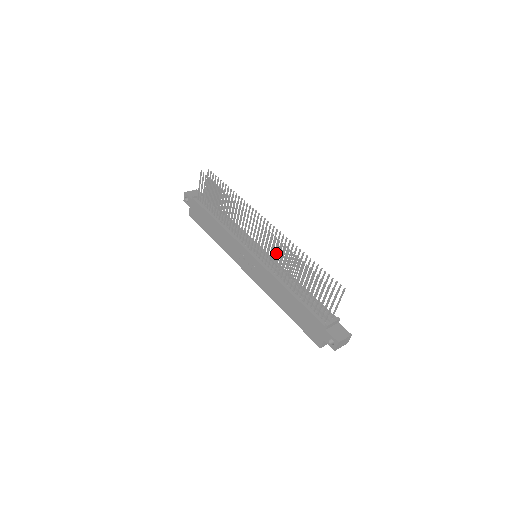
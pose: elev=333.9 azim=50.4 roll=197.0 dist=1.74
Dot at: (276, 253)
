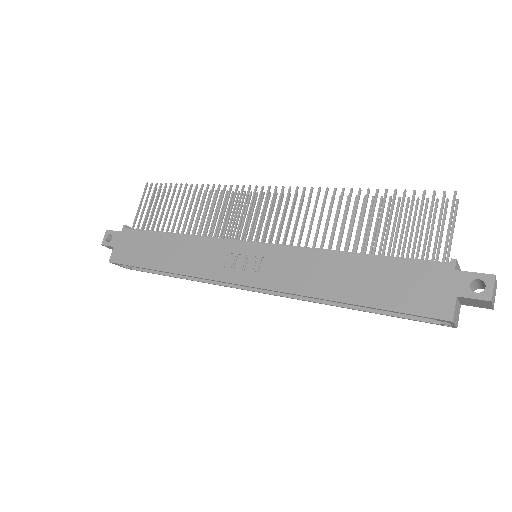
Dot at: (306, 213)
